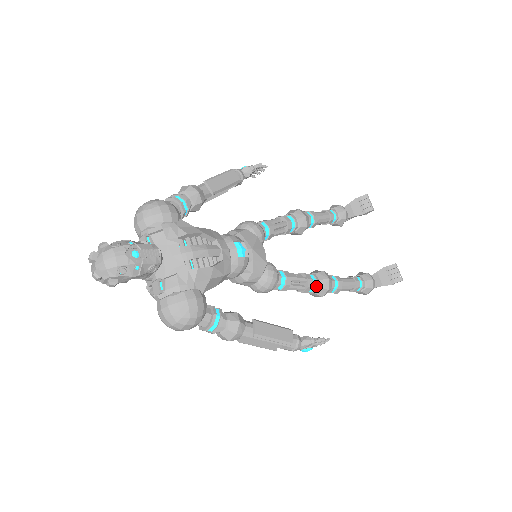
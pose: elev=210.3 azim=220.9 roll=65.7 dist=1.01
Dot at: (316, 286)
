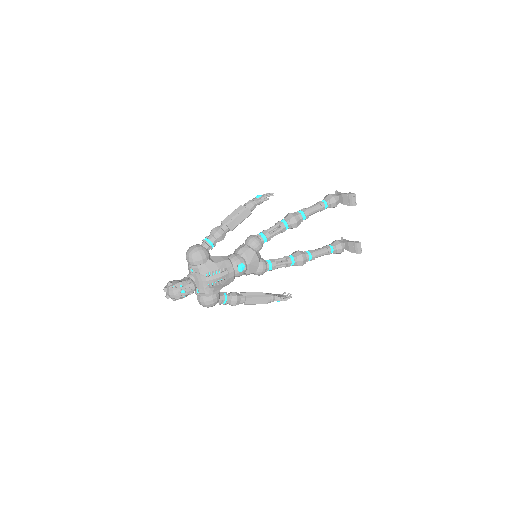
Dot at: (294, 264)
